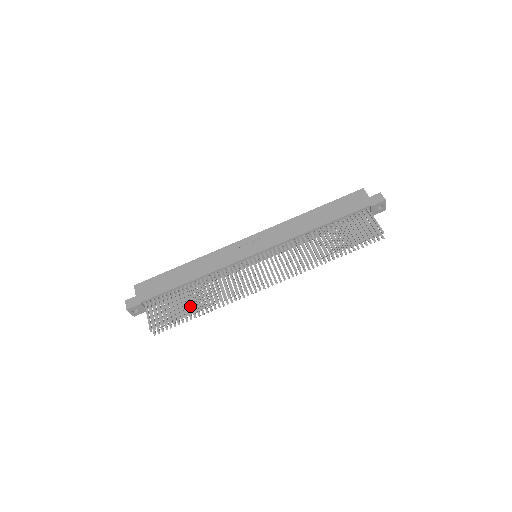
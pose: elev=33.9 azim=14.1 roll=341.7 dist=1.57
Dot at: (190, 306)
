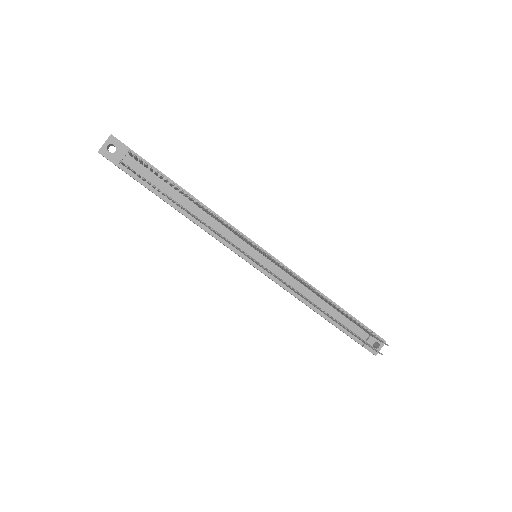
Dot at: occluded
